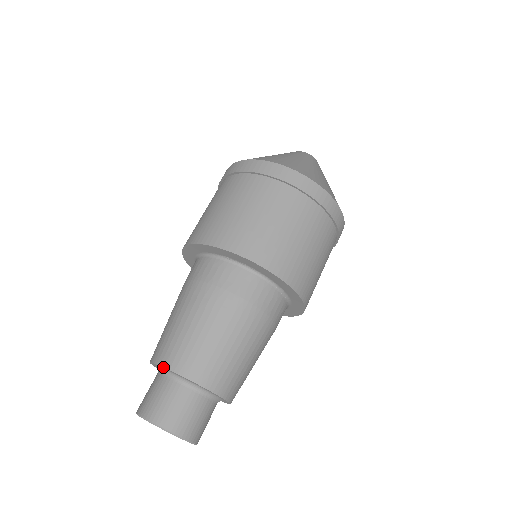
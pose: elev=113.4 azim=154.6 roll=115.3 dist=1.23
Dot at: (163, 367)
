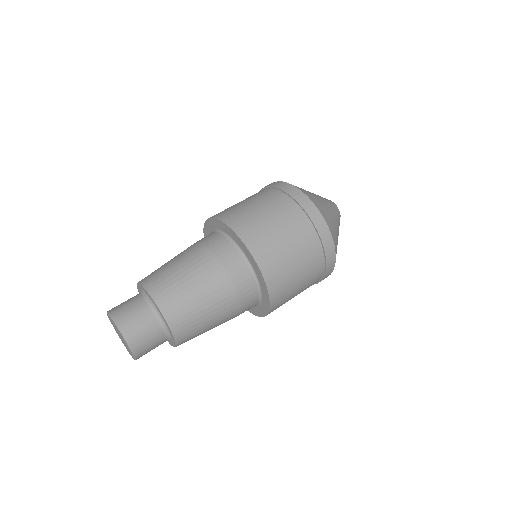
Dot at: occluded
